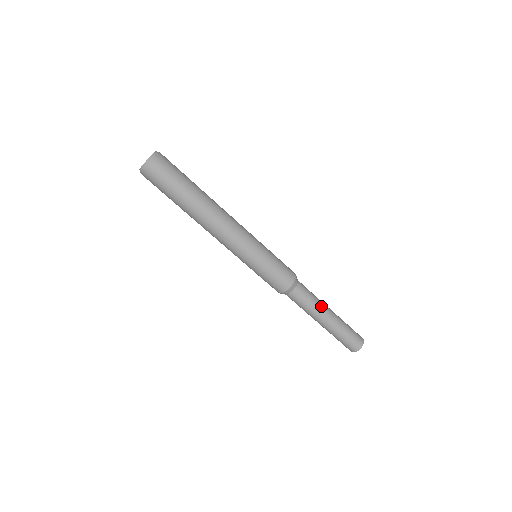
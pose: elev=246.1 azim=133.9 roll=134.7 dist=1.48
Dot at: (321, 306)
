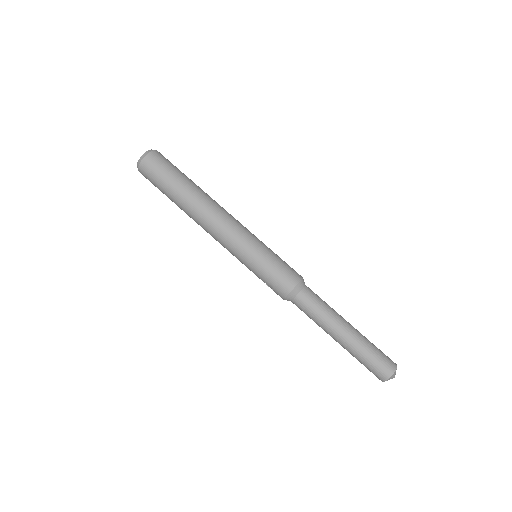
Dot at: occluded
